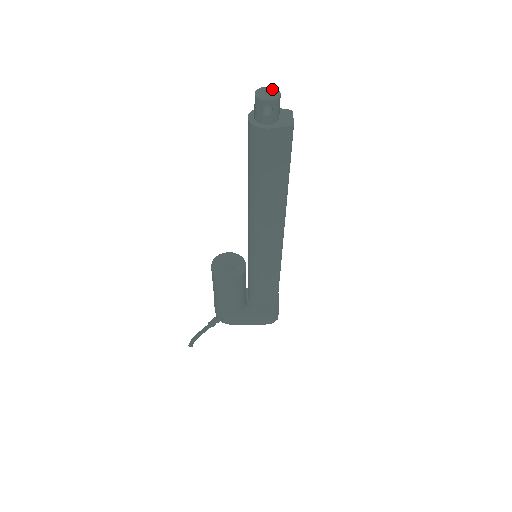
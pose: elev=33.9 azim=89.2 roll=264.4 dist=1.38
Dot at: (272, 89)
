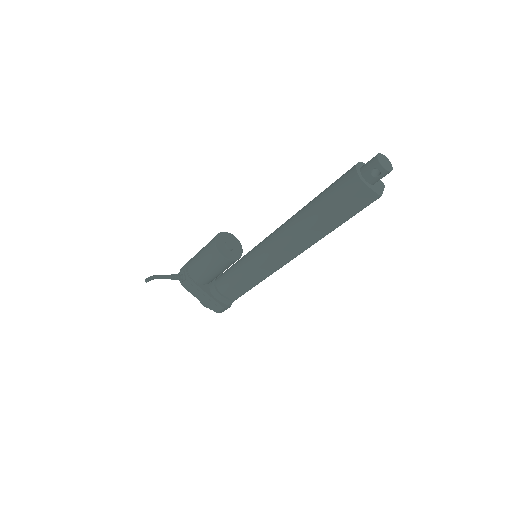
Dot at: (389, 162)
